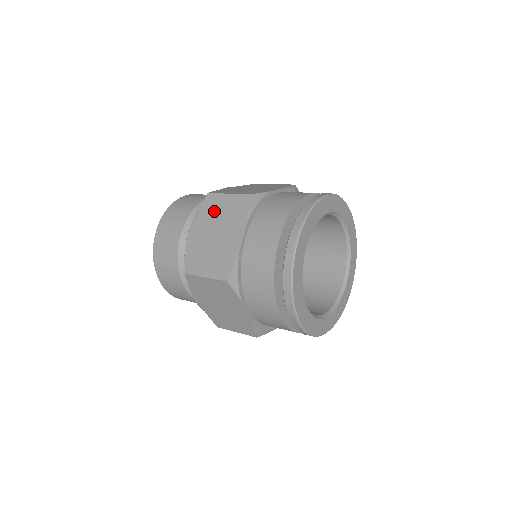
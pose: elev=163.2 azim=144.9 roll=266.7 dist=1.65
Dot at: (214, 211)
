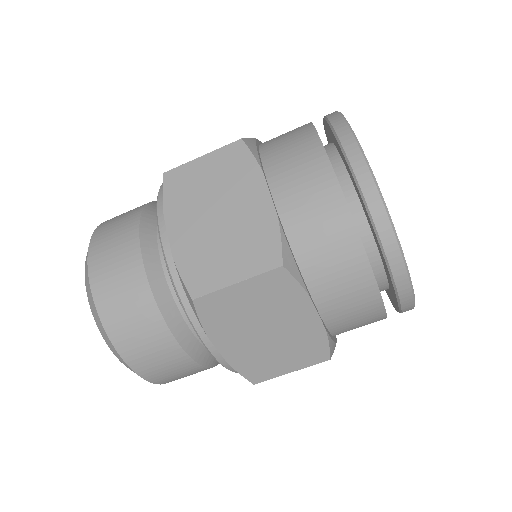
Dot at: (233, 313)
